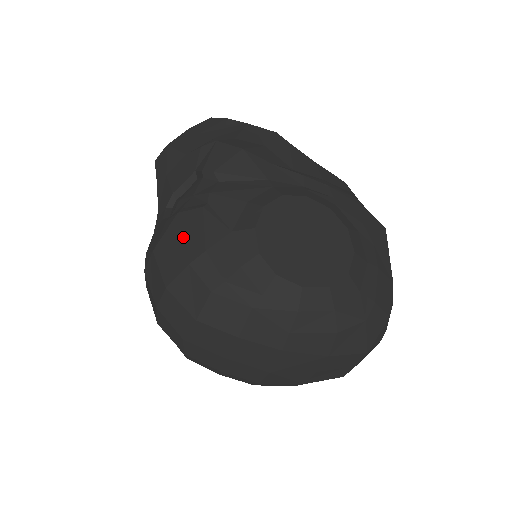
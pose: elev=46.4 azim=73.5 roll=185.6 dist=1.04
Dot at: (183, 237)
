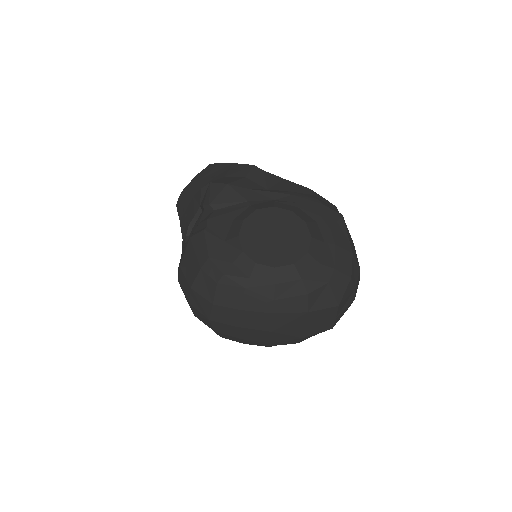
Dot at: (195, 252)
